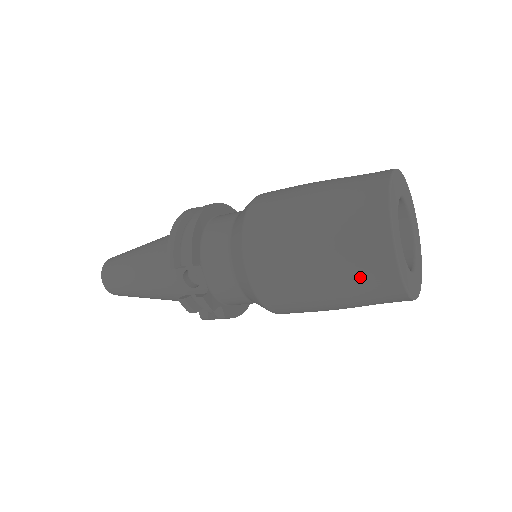
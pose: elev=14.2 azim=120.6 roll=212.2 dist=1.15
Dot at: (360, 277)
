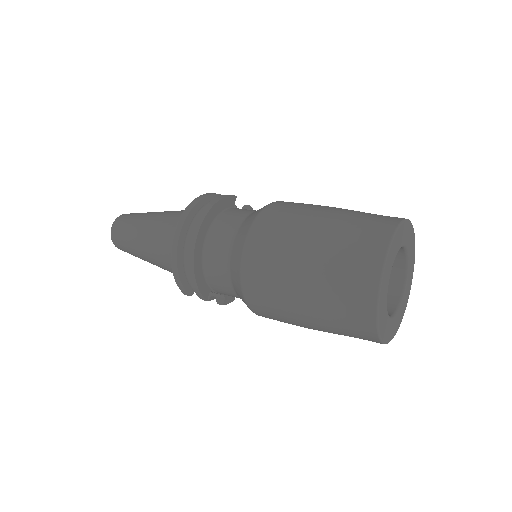
Dot at: occluded
